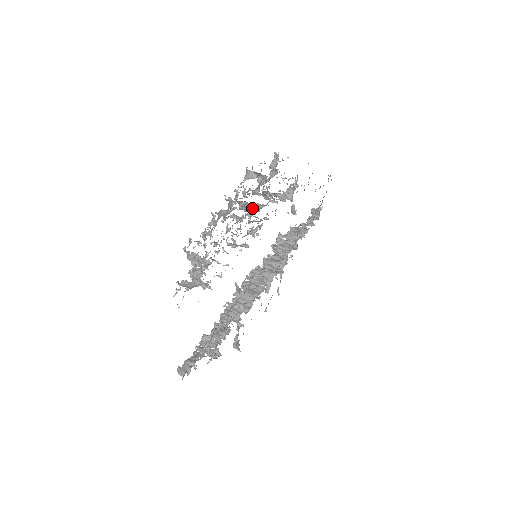
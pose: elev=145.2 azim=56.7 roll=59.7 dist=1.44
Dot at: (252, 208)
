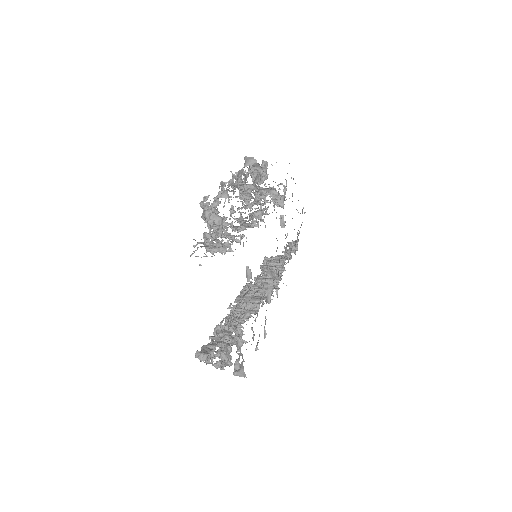
Dot at: occluded
